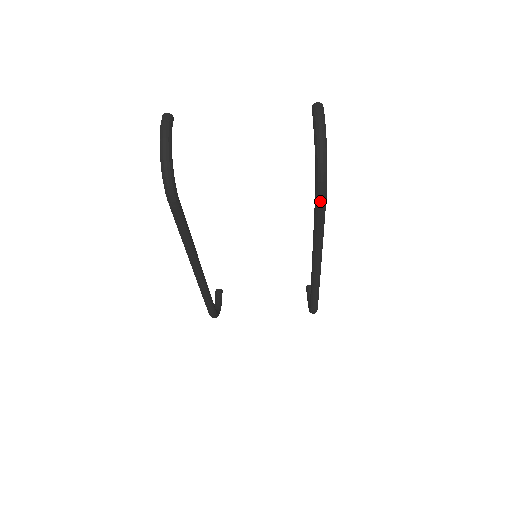
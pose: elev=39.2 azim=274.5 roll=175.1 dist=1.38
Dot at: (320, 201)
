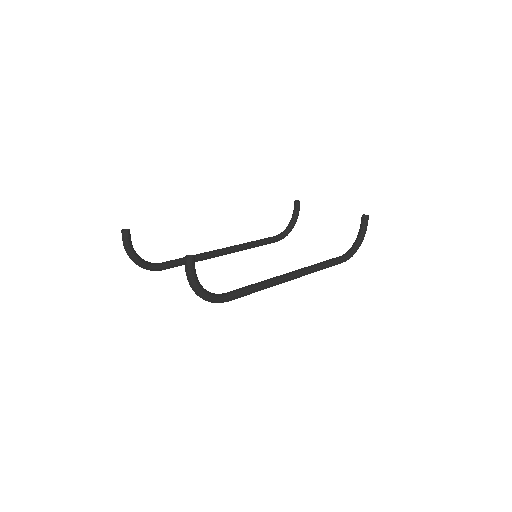
Dot at: (229, 300)
